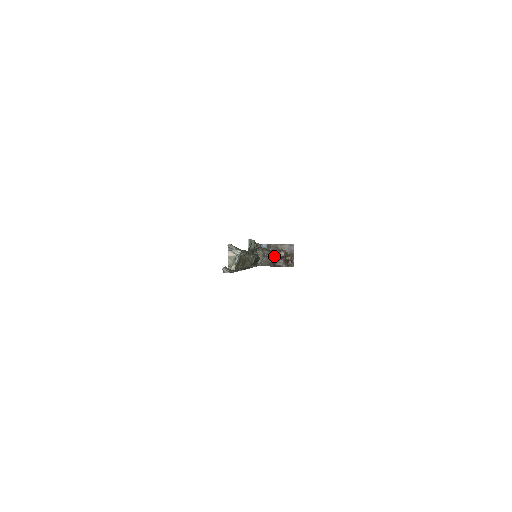
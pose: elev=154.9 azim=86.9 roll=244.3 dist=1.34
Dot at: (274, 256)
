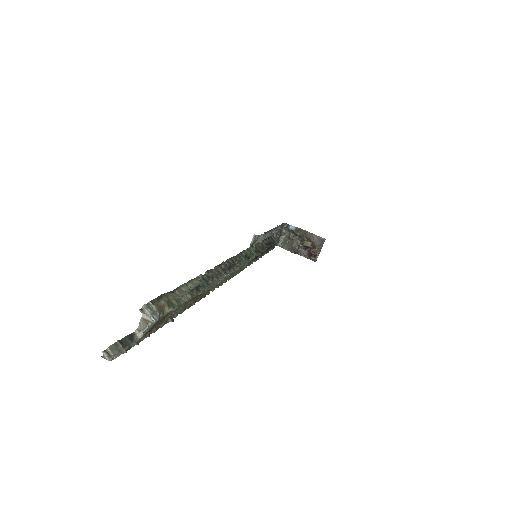
Dot at: (299, 242)
